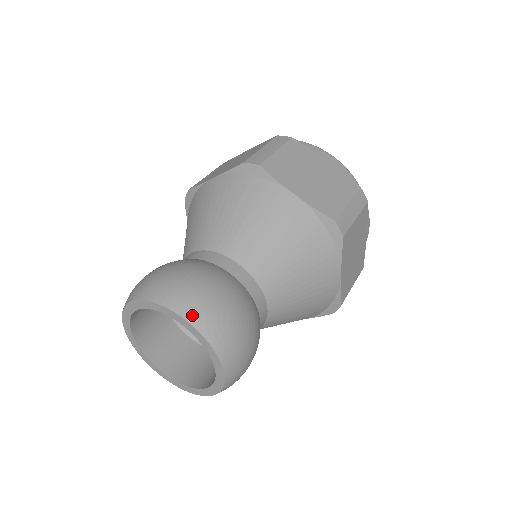
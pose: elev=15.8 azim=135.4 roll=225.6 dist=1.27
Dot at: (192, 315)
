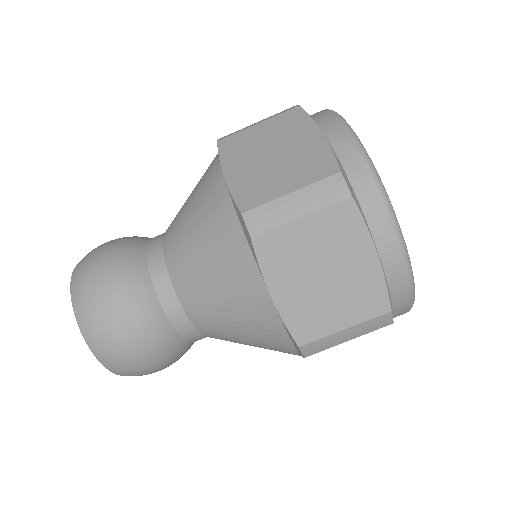
Dot at: (74, 280)
